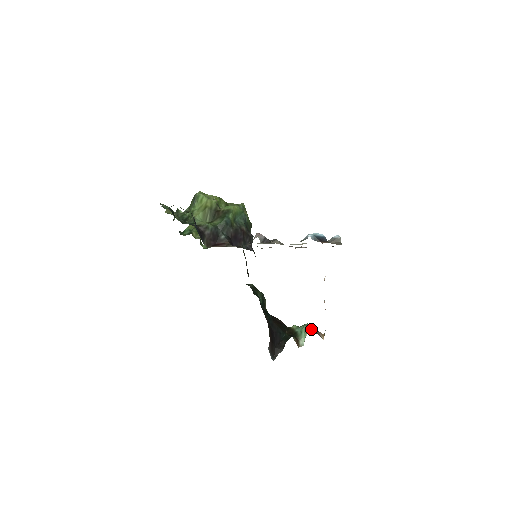
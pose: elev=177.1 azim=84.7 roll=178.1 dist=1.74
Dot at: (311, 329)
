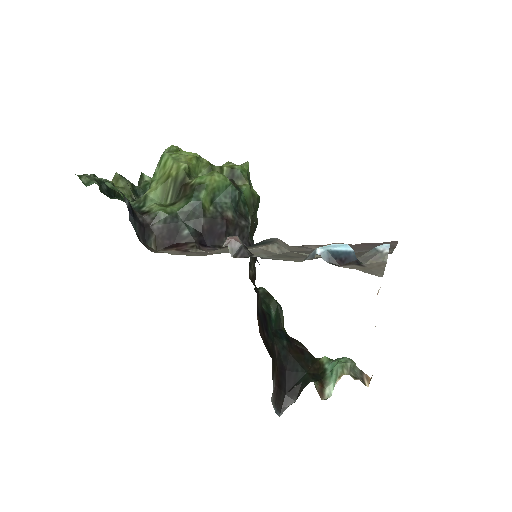
Dot at: (348, 370)
